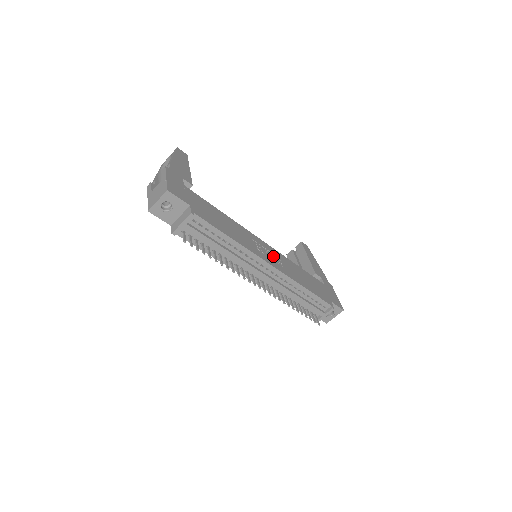
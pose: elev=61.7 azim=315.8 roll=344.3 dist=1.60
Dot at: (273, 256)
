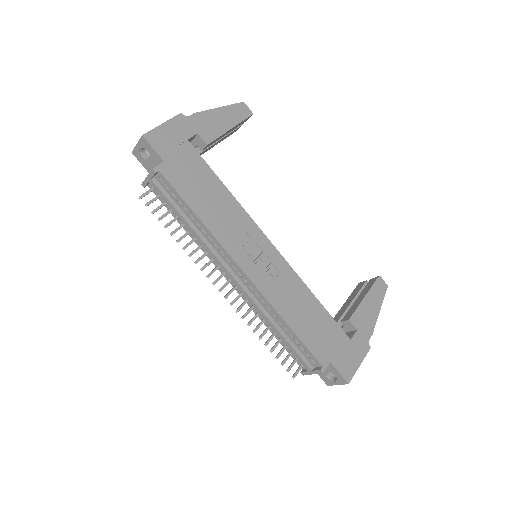
Dot at: (268, 265)
